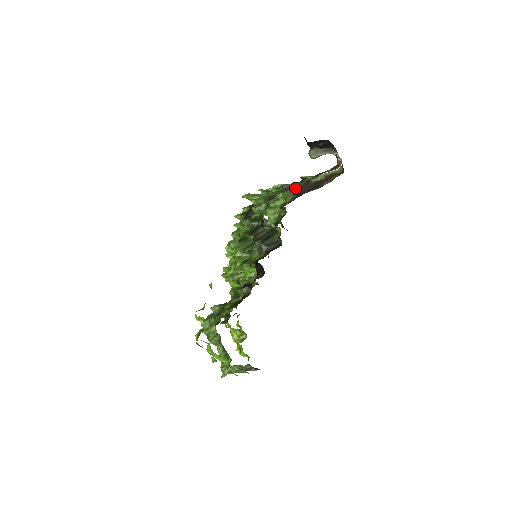
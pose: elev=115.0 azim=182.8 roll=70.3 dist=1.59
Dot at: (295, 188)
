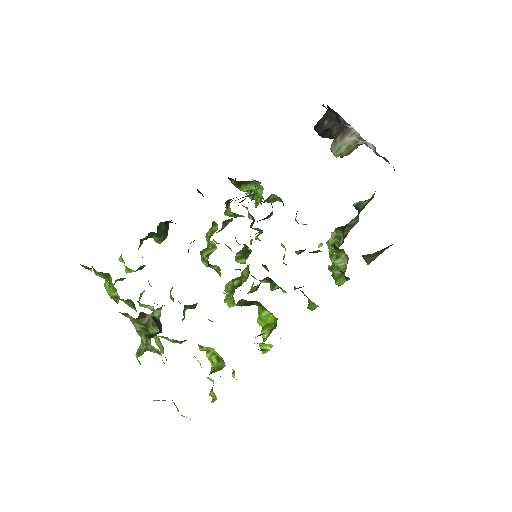
Dot at: (354, 225)
